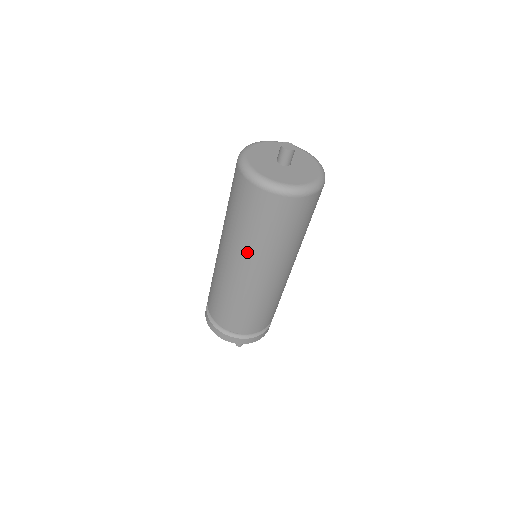
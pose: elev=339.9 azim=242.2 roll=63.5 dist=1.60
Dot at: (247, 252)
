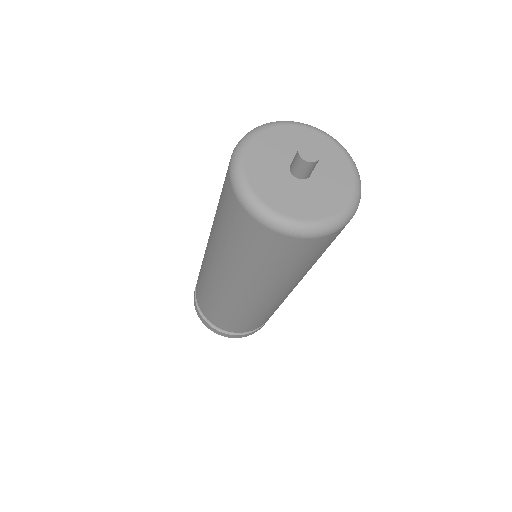
Dot at: (240, 276)
